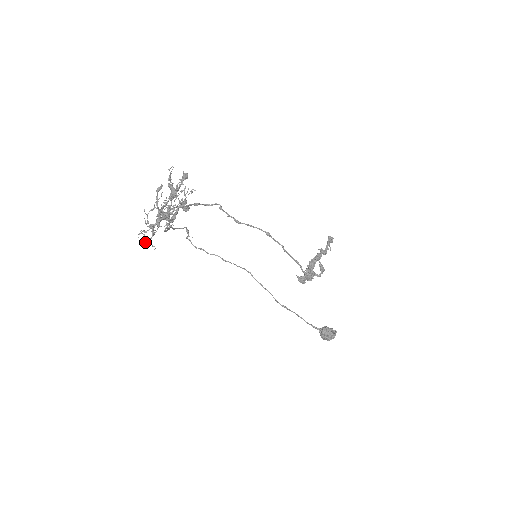
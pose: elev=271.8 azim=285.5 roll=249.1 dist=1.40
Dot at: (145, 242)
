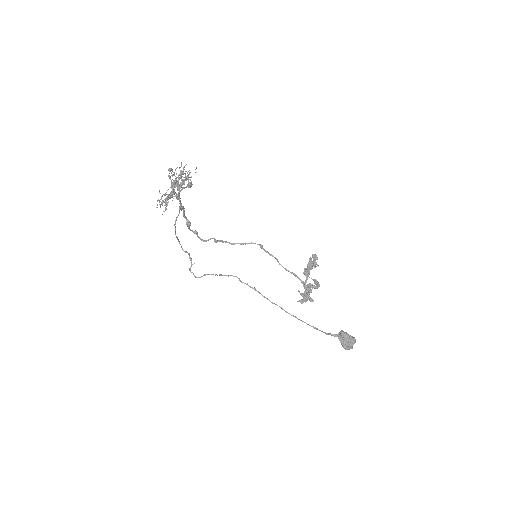
Dot at: (164, 202)
